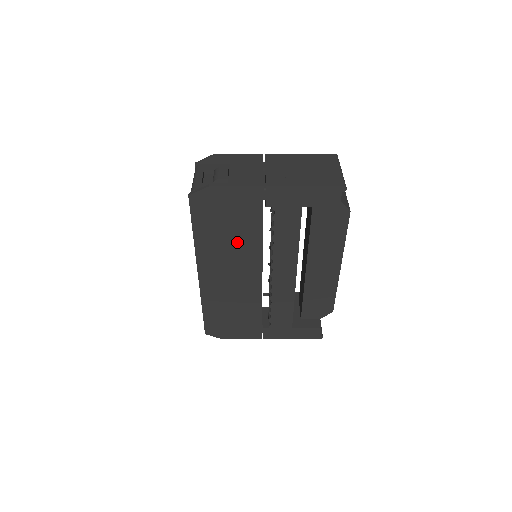
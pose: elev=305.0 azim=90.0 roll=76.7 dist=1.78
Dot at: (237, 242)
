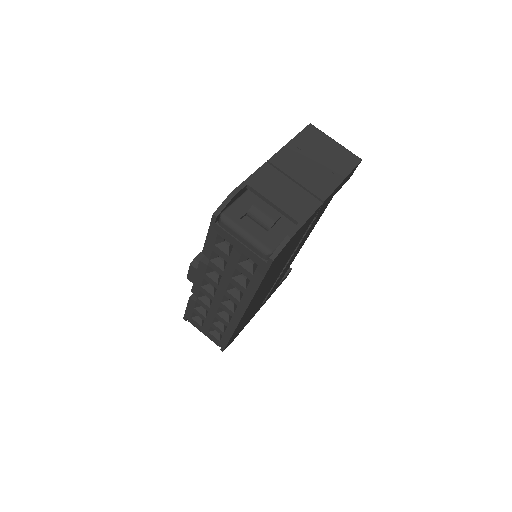
Dot at: occluded
